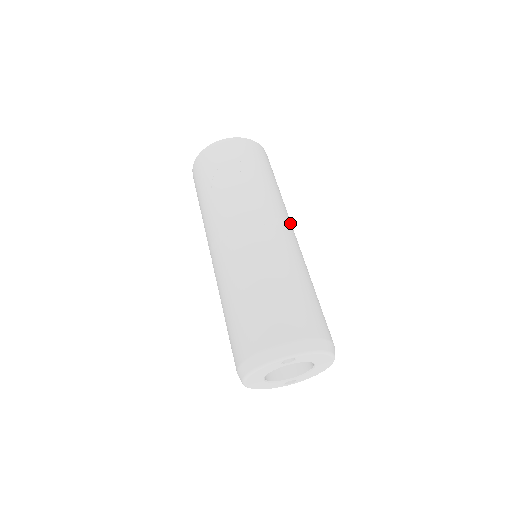
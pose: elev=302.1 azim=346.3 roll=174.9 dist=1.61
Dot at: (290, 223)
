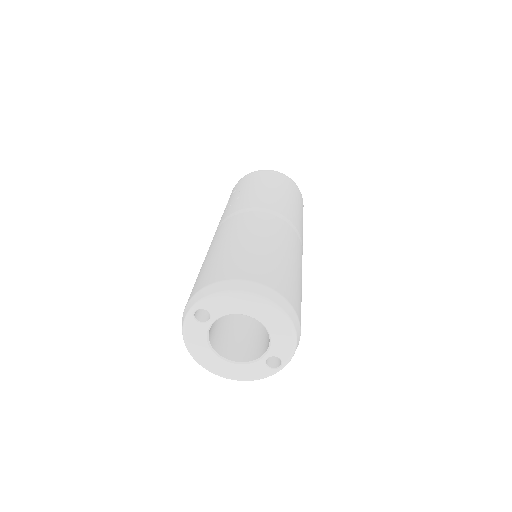
Dot at: (271, 208)
